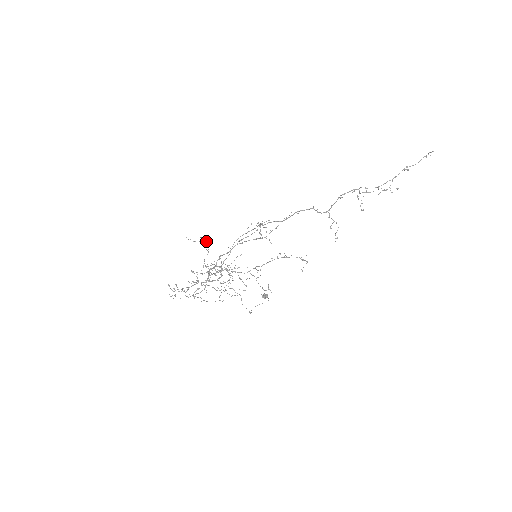
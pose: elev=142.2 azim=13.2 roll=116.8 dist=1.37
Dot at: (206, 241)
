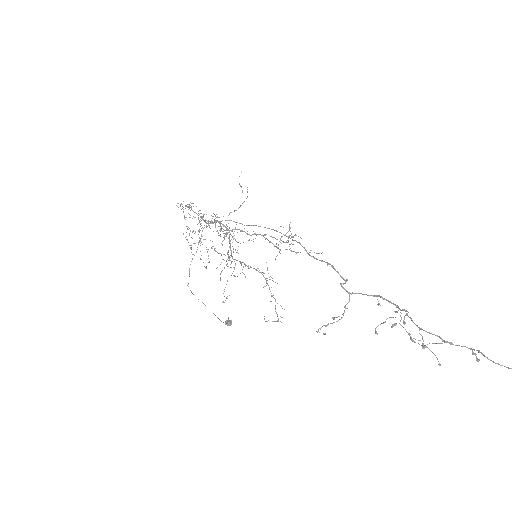
Dot at: (247, 197)
